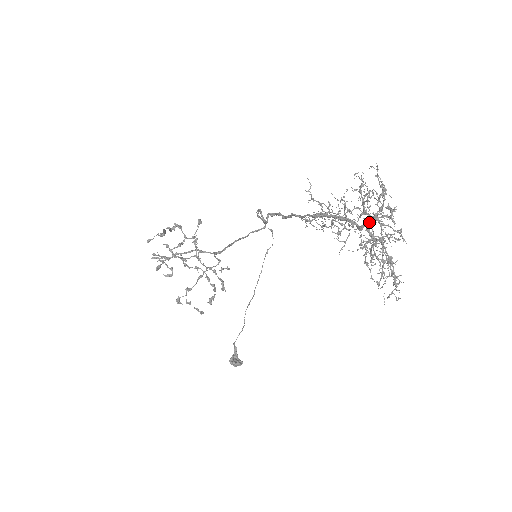
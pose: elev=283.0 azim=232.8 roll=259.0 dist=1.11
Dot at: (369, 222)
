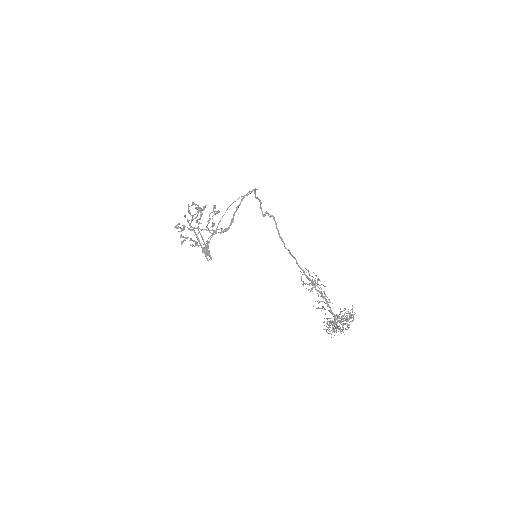
Dot at: (337, 318)
